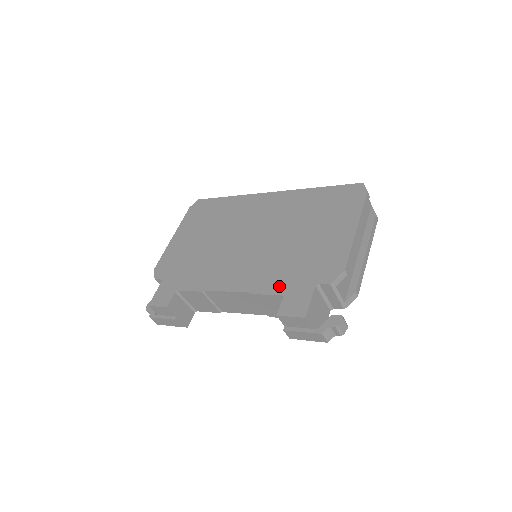
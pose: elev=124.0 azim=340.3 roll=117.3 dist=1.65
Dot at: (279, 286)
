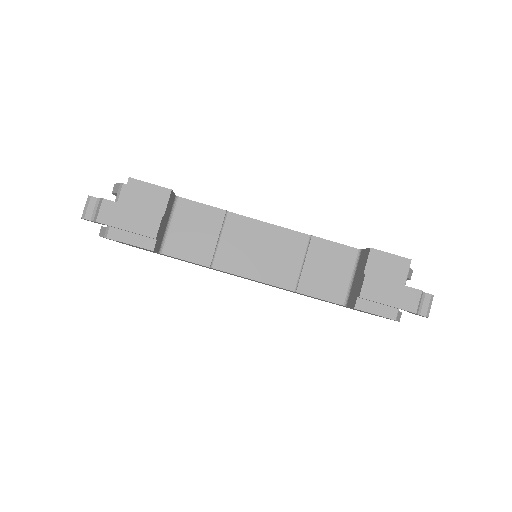
Dot at: occluded
